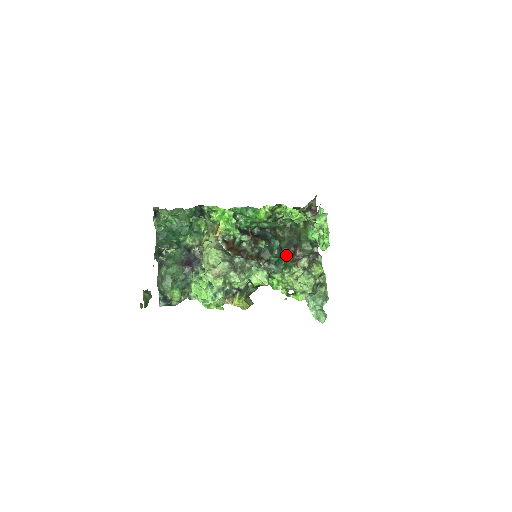
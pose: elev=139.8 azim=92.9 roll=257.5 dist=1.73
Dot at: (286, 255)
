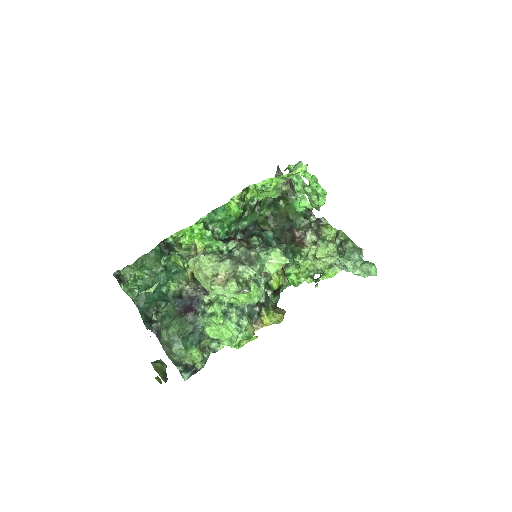
Dot at: (286, 245)
